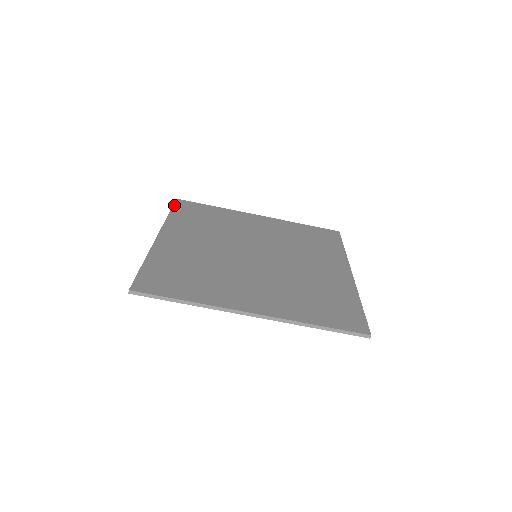
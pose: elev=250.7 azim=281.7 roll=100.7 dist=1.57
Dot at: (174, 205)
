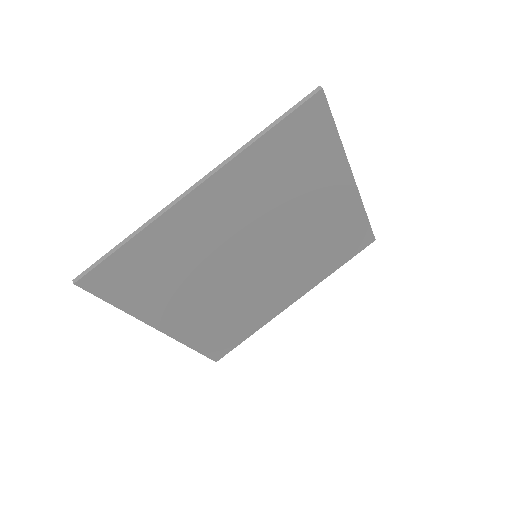
Dot at: occluded
